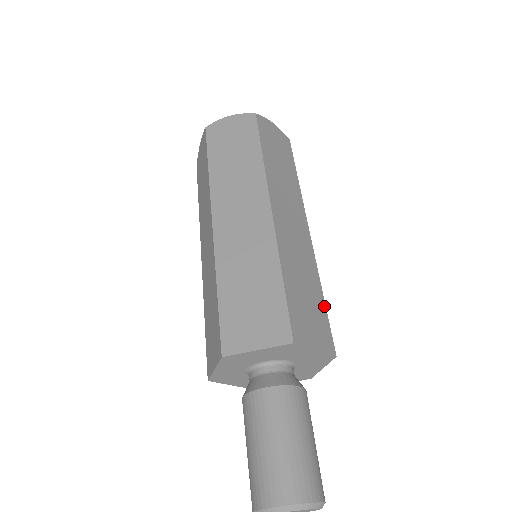
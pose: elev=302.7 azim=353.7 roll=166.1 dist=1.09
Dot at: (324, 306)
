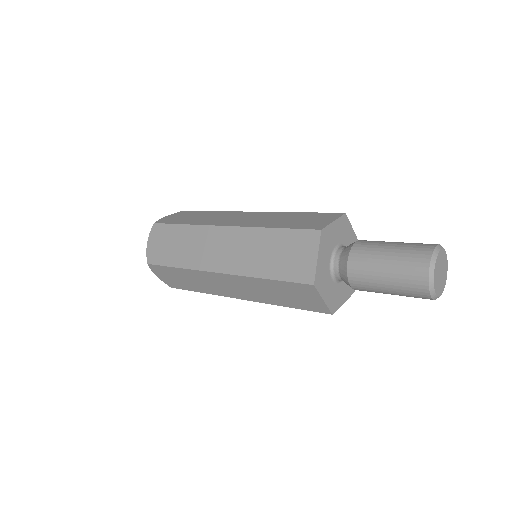
Dot at: occluded
